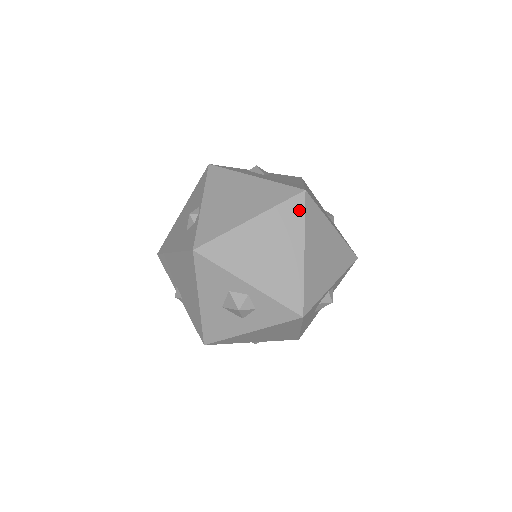
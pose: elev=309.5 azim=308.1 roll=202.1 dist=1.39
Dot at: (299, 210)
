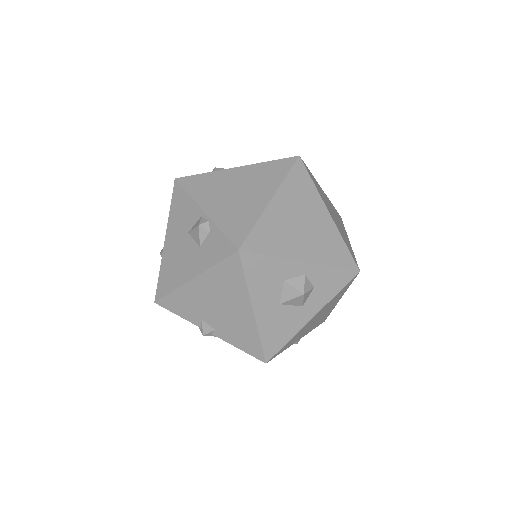
Dot at: (304, 175)
